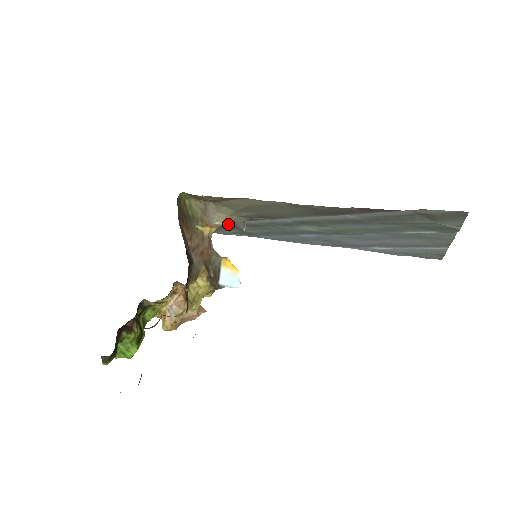
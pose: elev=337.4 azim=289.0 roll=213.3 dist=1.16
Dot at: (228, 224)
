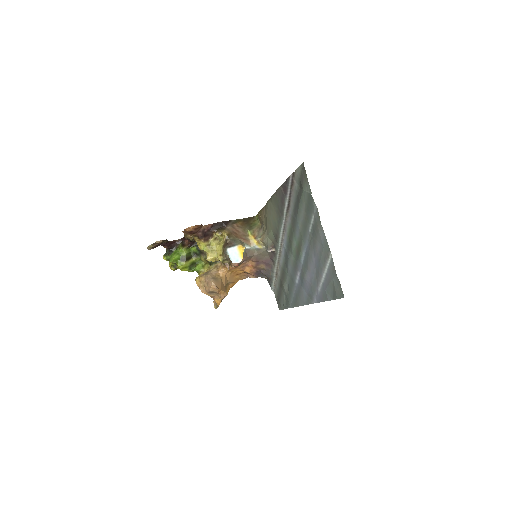
Dot at: (280, 280)
